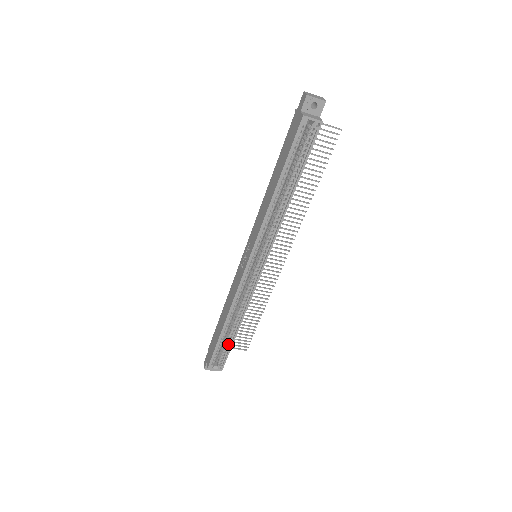
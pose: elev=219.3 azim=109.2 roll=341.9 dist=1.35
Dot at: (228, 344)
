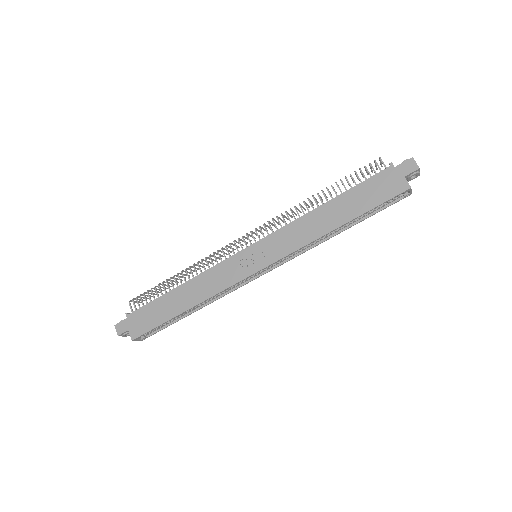
Dot at: (170, 321)
